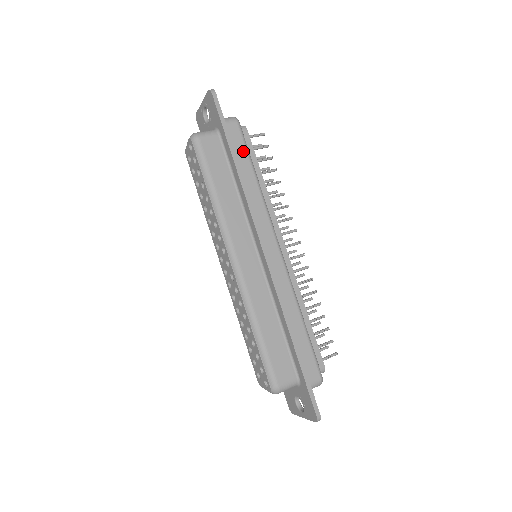
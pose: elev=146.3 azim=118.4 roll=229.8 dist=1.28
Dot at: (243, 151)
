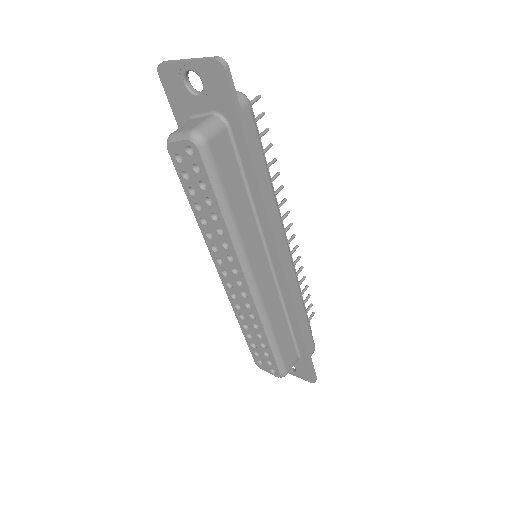
Dot at: (257, 147)
